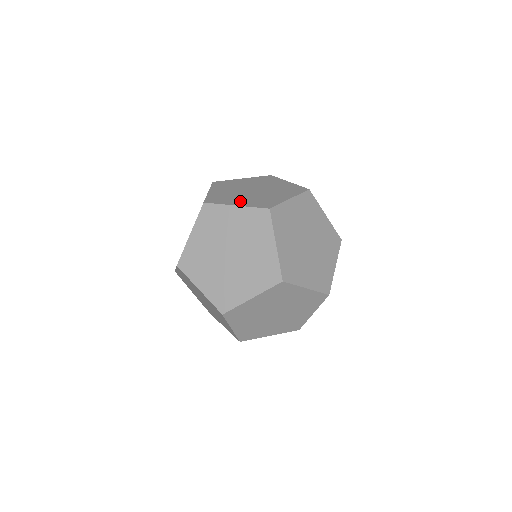
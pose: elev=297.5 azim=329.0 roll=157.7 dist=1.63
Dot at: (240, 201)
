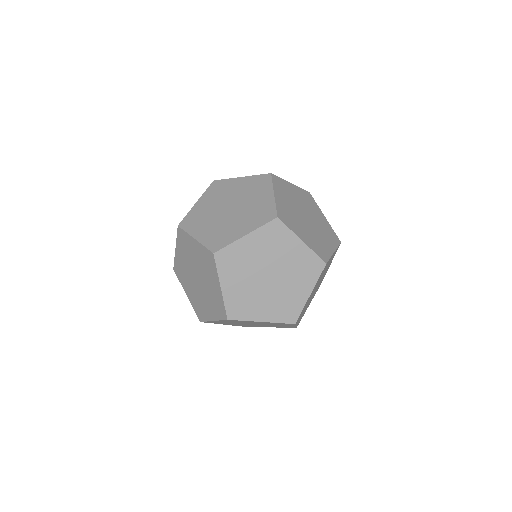
Dot at: (241, 228)
